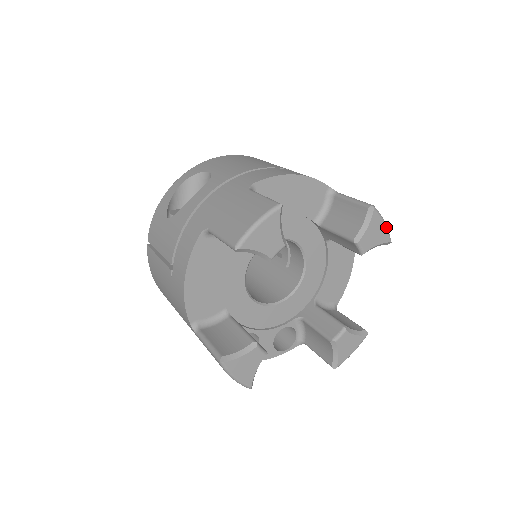
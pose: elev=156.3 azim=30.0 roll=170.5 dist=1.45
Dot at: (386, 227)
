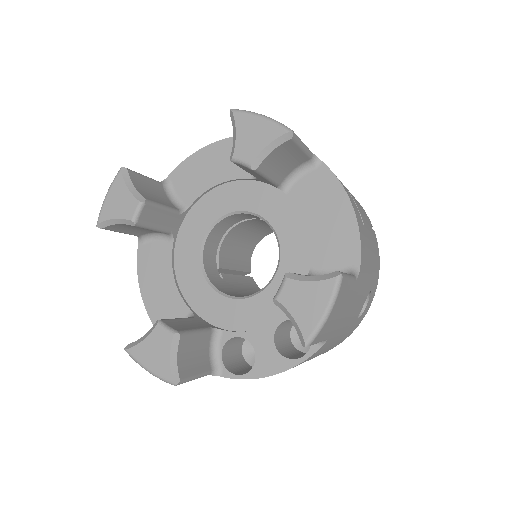
Dot at: (267, 120)
